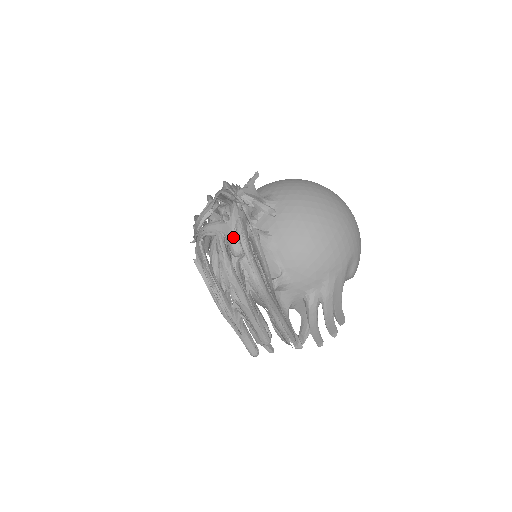
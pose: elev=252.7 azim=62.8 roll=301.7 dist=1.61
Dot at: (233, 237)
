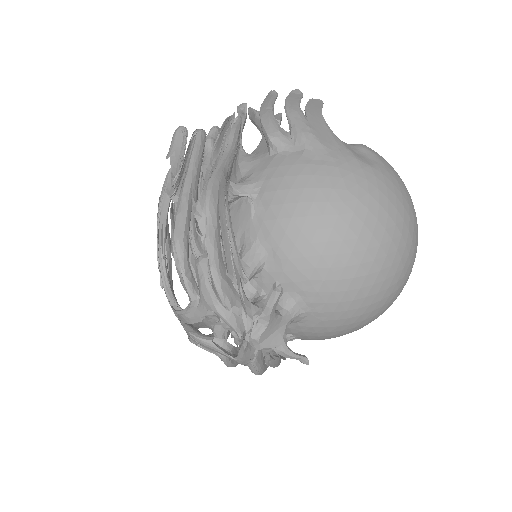
Dot at: occluded
